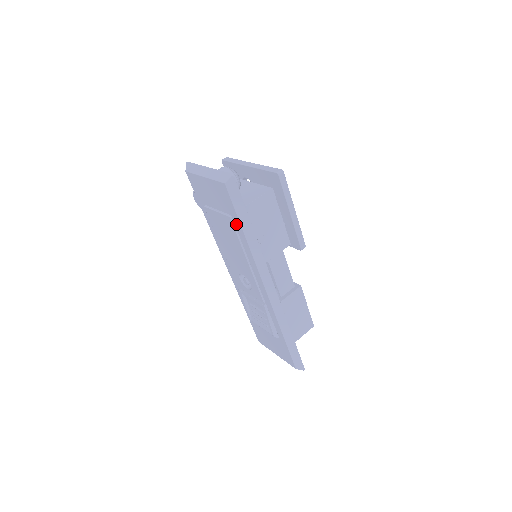
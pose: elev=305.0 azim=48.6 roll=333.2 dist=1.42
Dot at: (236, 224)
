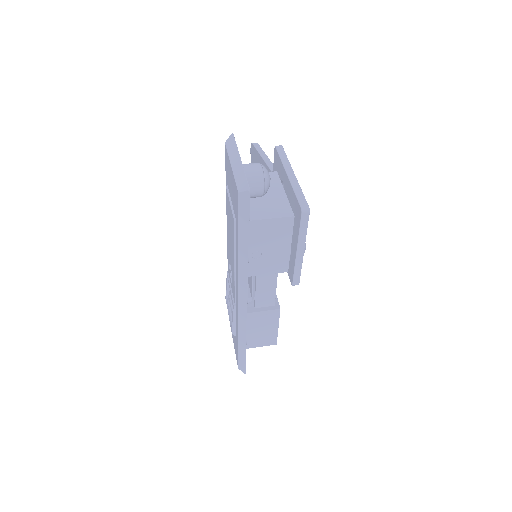
Dot at: (236, 230)
